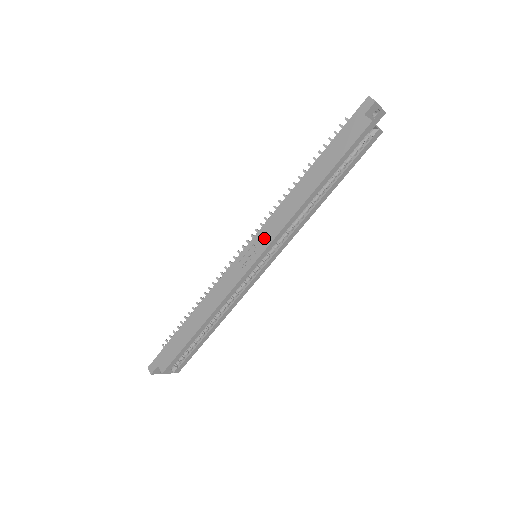
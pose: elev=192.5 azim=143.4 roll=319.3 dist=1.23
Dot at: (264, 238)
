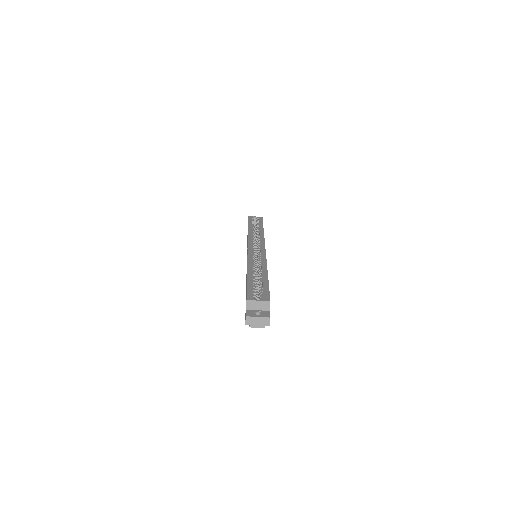
Dot at: occluded
